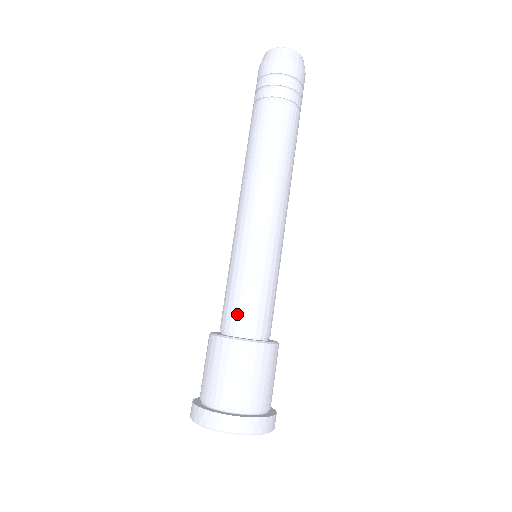
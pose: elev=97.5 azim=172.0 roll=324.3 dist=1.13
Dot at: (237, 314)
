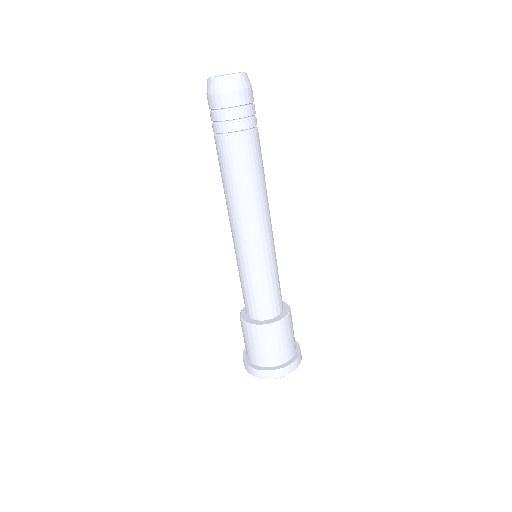
Dot at: (251, 306)
